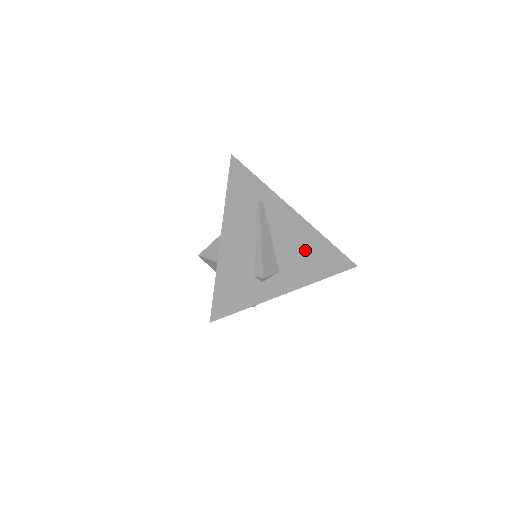
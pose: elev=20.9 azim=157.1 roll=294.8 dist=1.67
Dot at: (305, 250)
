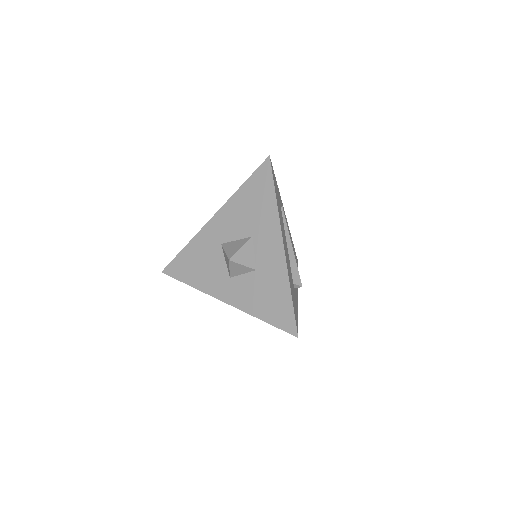
Dot at: occluded
